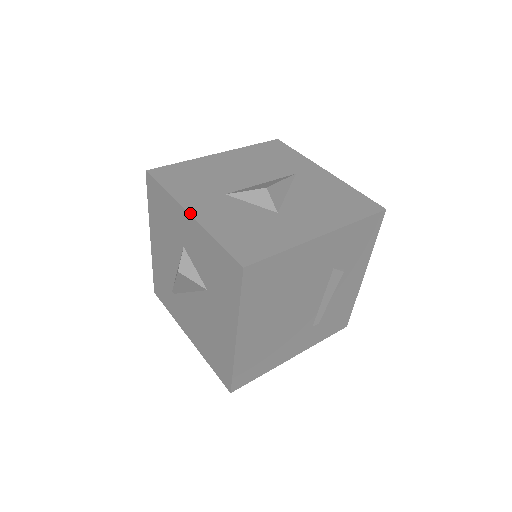
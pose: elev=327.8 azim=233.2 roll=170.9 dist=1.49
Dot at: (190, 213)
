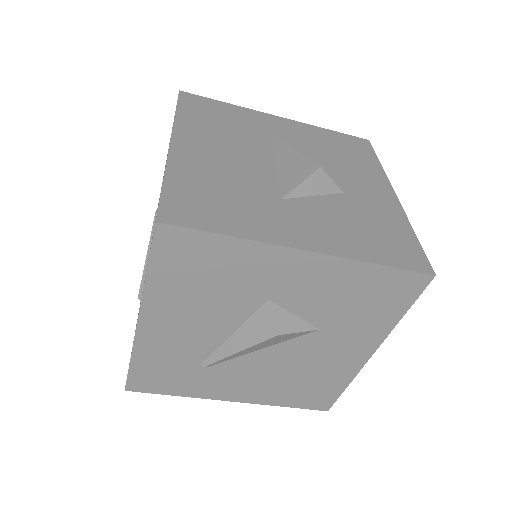
Dot at: (309, 249)
